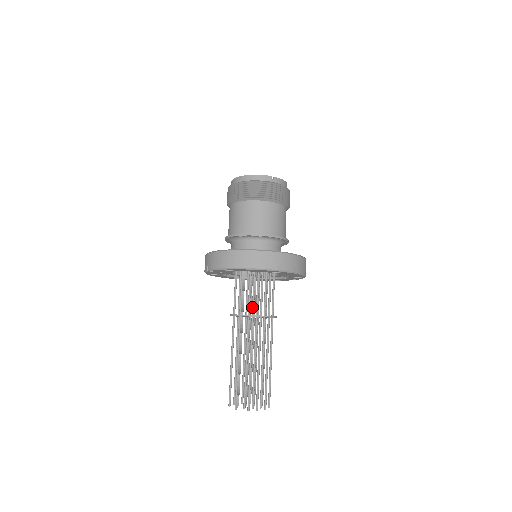
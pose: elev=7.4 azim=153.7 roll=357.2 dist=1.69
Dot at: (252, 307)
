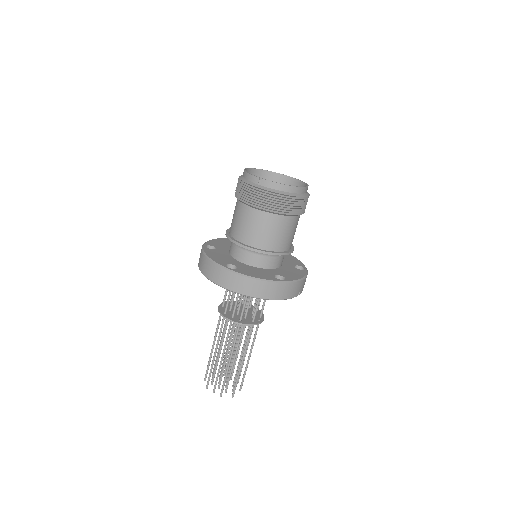
Dot at: occluded
